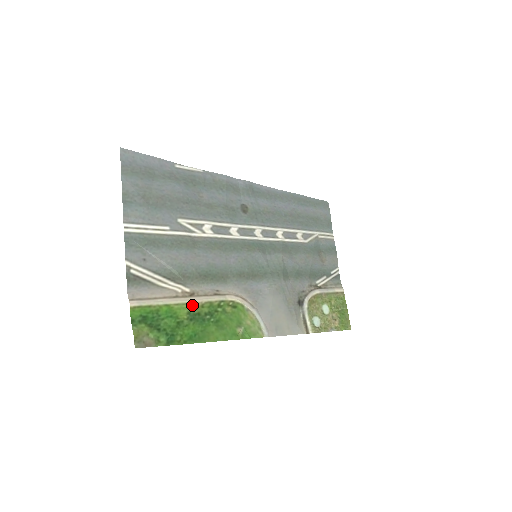
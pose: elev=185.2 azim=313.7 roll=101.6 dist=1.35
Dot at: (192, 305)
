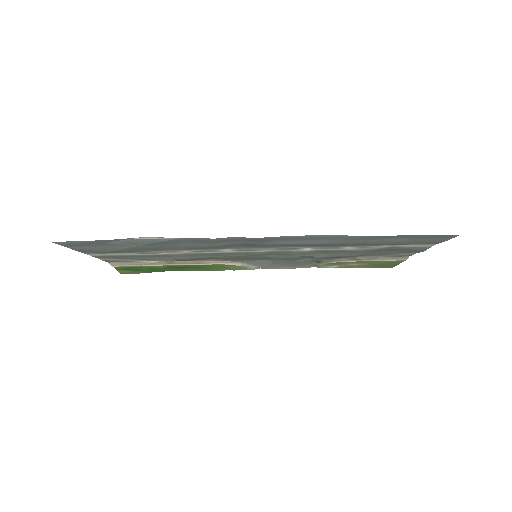
Dot at: (171, 265)
